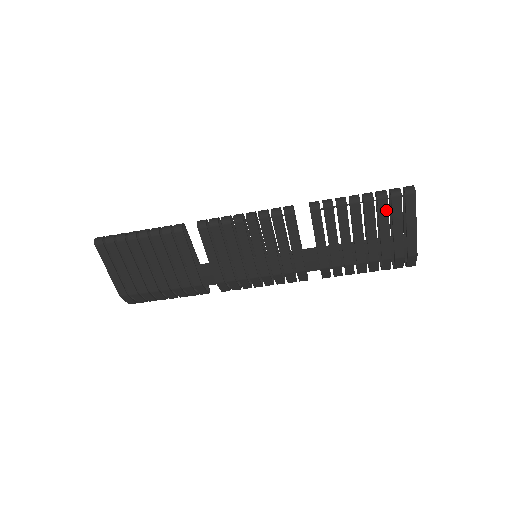
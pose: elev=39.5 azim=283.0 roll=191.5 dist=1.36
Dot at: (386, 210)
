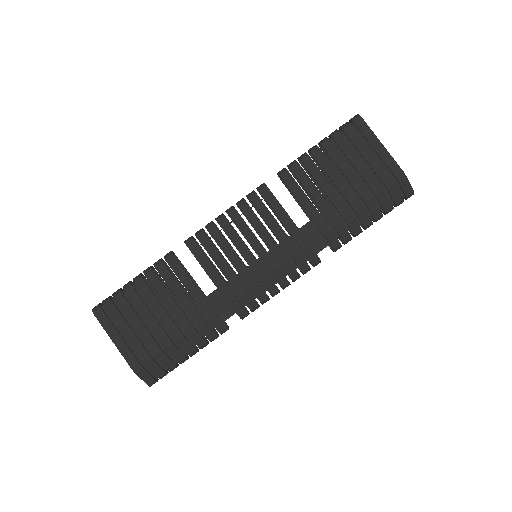
Dot at: (346, 143)
